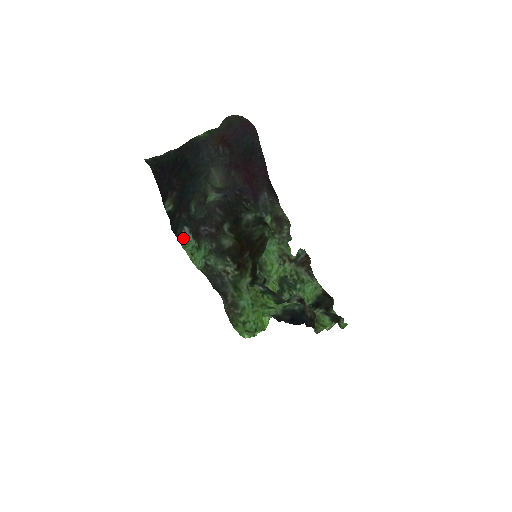
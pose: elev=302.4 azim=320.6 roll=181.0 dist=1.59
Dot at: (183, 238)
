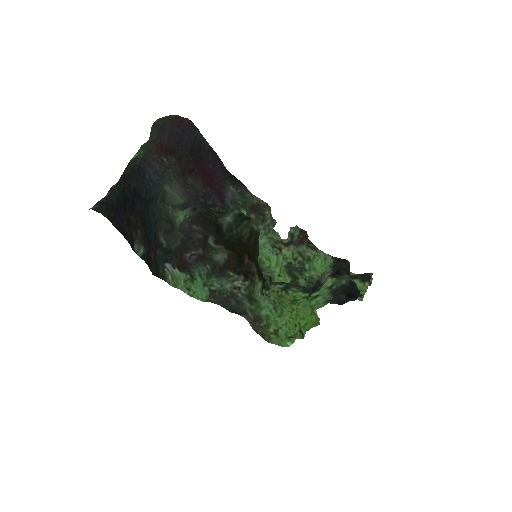
Dot at: (169, 277)
